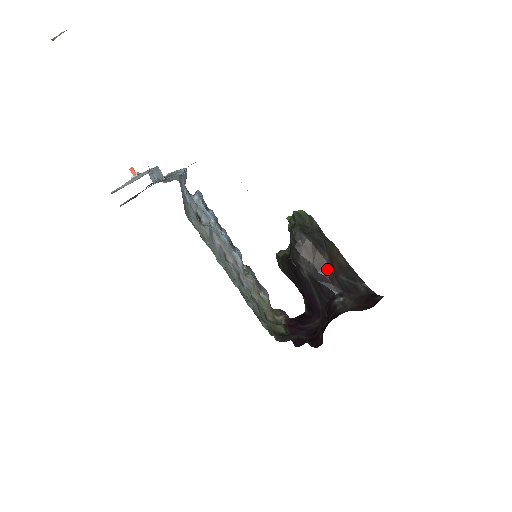
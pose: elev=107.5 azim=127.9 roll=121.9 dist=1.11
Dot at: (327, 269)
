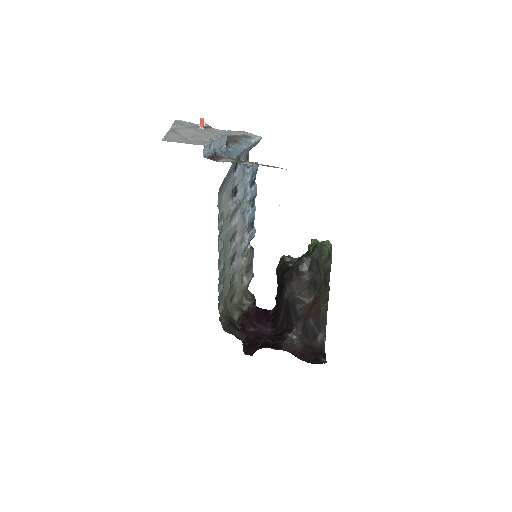
Dot at: (303, 308)
